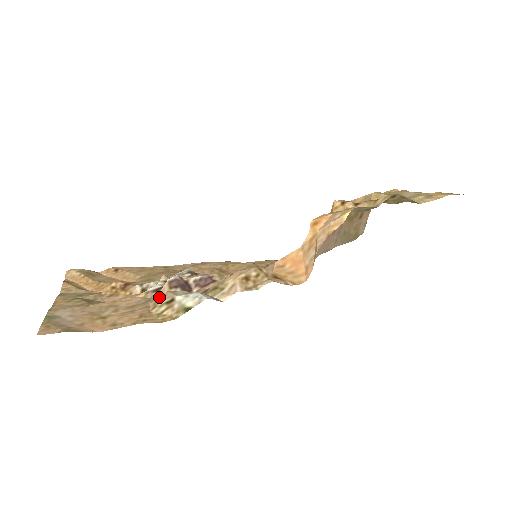
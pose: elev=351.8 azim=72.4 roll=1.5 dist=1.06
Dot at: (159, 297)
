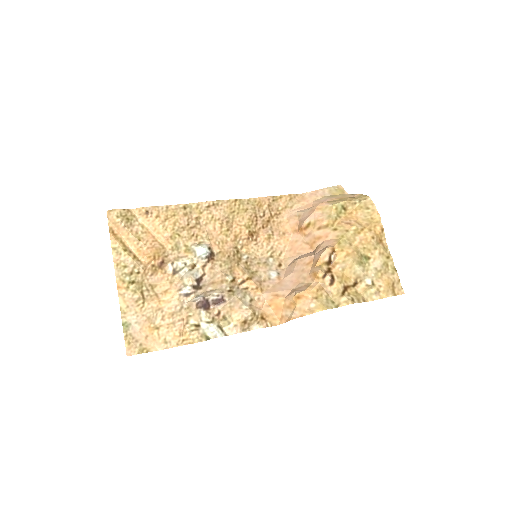
Dot at: (190, 313)
